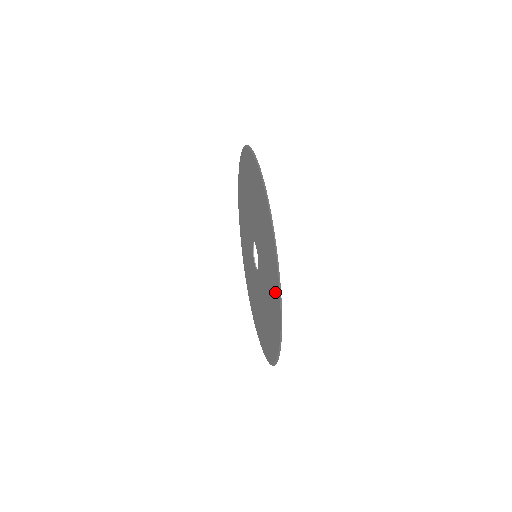
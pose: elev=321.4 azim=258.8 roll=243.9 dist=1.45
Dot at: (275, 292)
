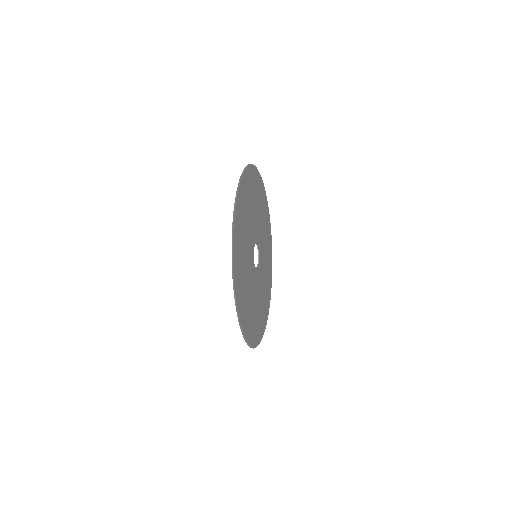
Dot at: (236, 255)
